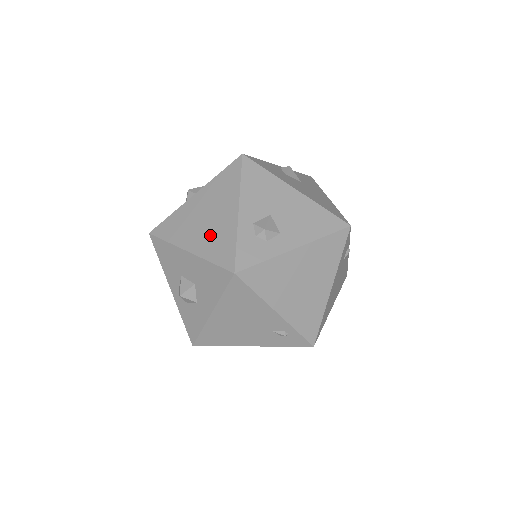
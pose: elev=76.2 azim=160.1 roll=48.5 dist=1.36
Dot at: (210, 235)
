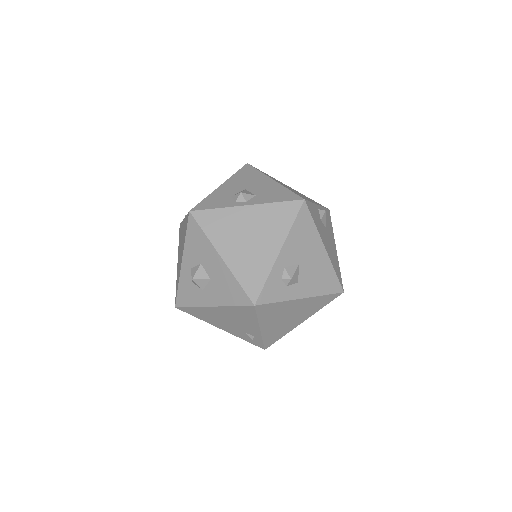
Dot at: (247, 257)
